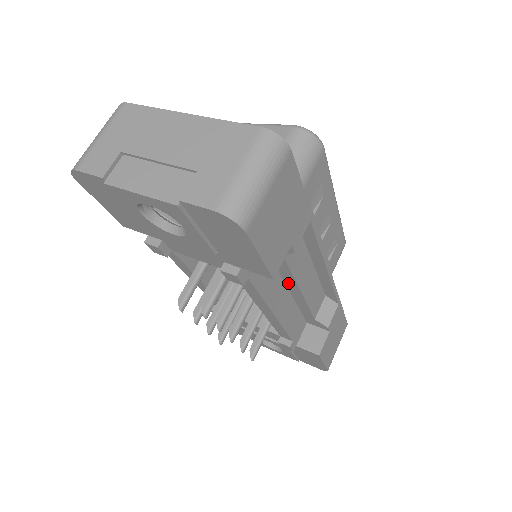
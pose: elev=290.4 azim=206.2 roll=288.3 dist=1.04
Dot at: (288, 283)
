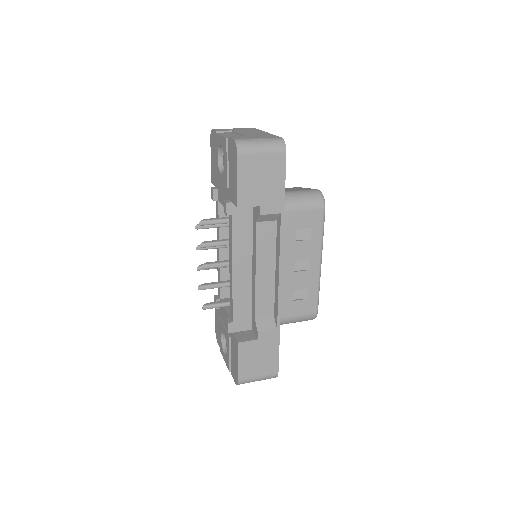
Dot at: (253, 262)
